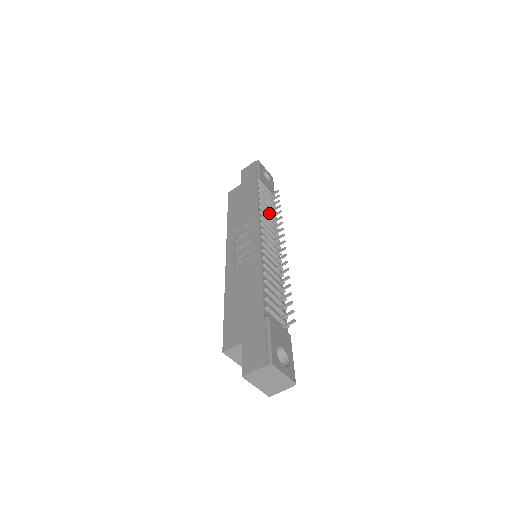
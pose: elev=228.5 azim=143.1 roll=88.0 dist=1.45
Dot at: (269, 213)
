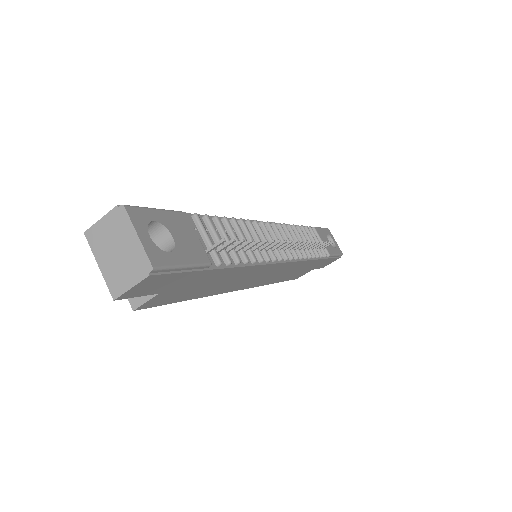
Dot at: occluded
